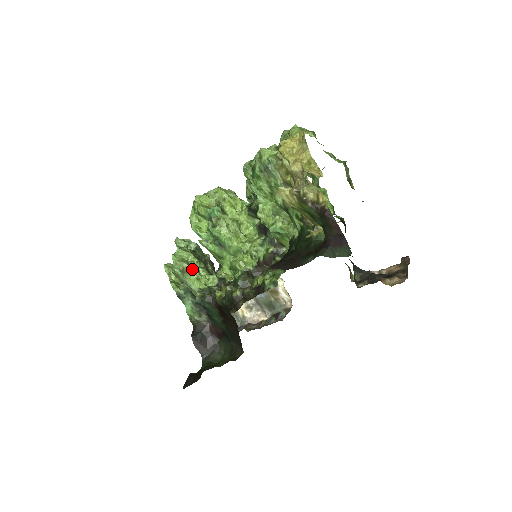
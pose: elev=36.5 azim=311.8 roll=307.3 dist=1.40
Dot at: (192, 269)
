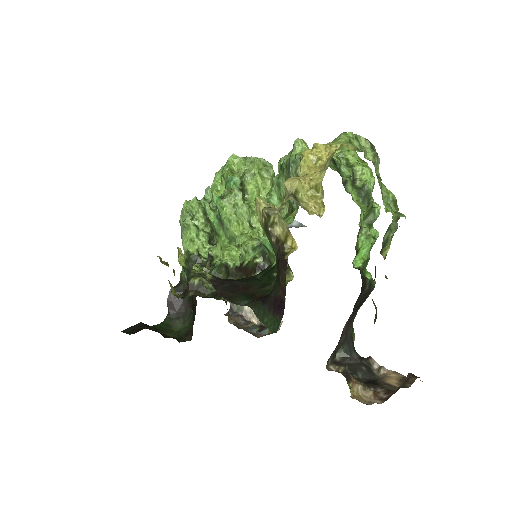
Dot at: (192, 227)
